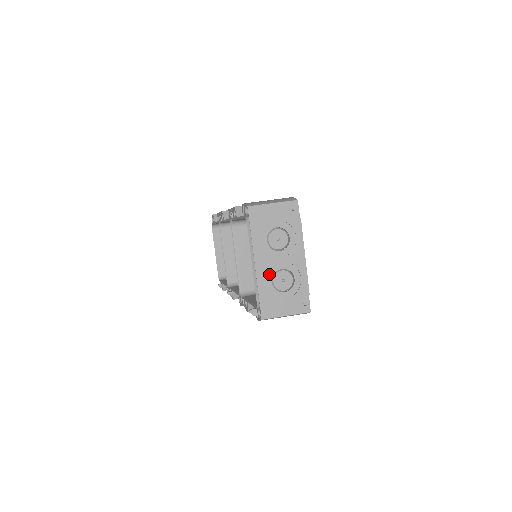
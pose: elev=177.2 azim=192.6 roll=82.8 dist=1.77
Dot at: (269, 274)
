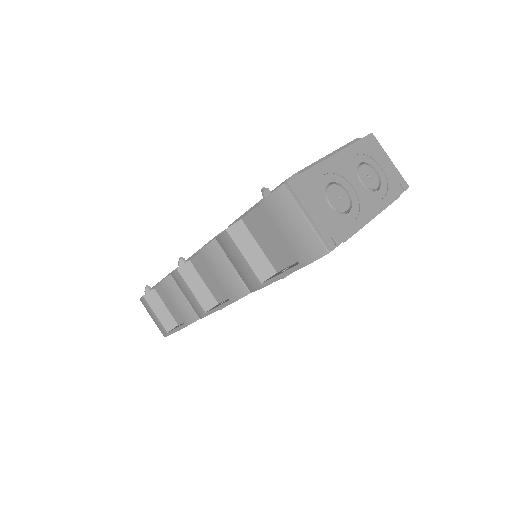
Dot at: (334, 177)
